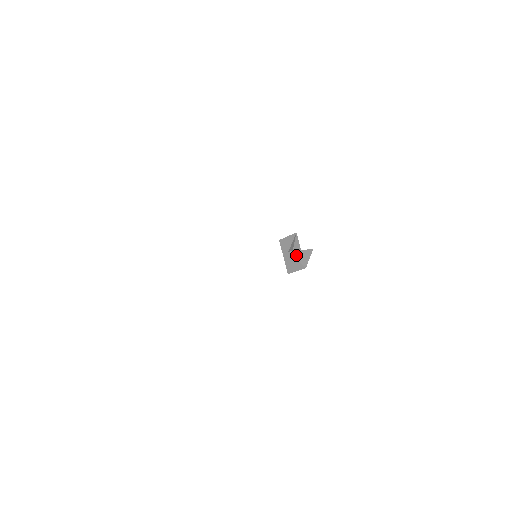
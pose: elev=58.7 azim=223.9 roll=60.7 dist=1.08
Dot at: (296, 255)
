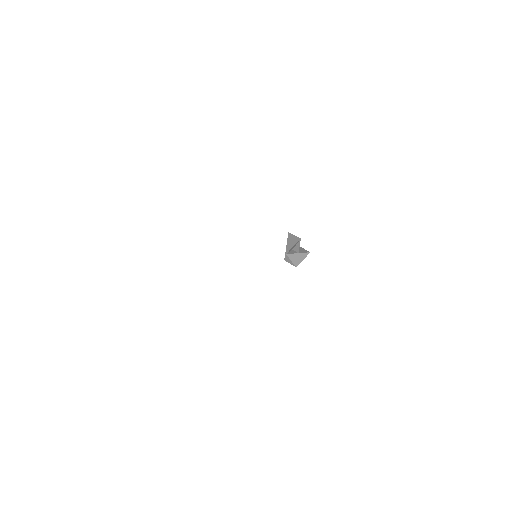
Dot at: (292, 257)
